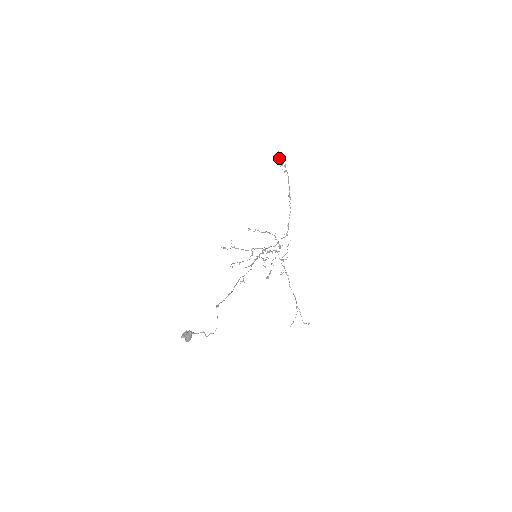
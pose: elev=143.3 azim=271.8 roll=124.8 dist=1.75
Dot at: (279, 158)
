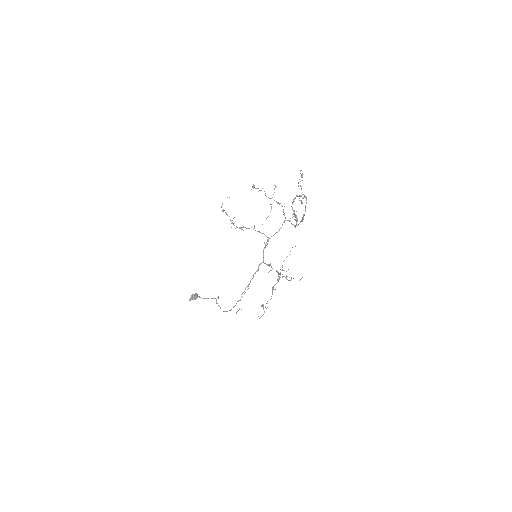
Dot at: occluded
